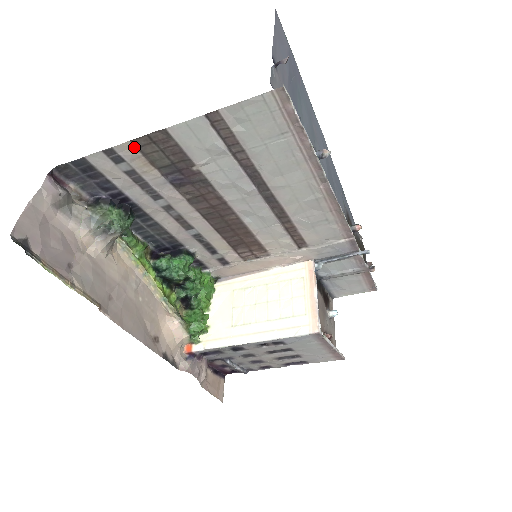
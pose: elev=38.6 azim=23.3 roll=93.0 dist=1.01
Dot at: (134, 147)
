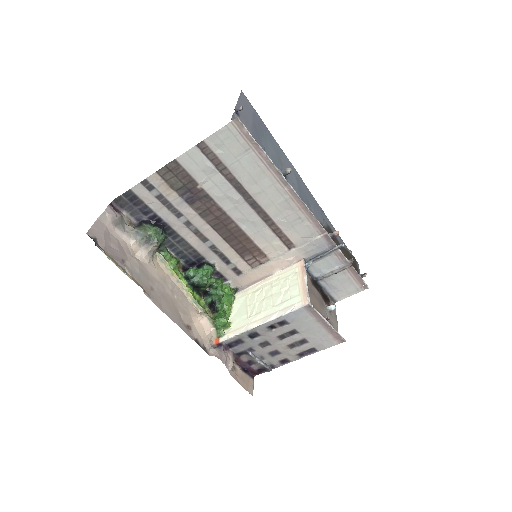
Dot at: (159, 176)
